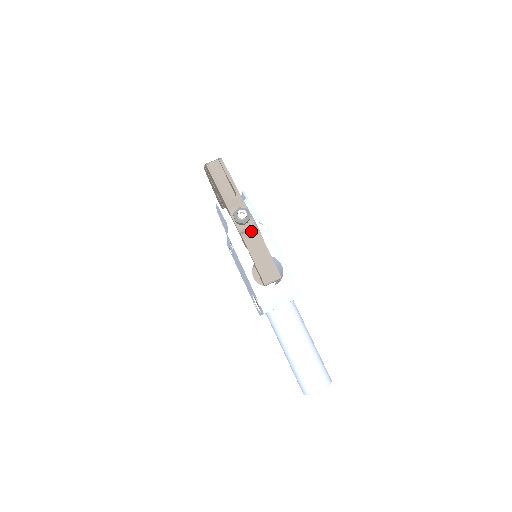
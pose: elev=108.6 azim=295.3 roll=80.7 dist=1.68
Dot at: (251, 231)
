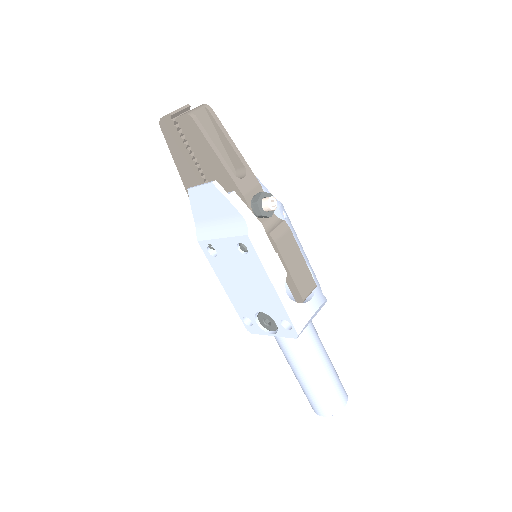
Dot at: (280, 227)
